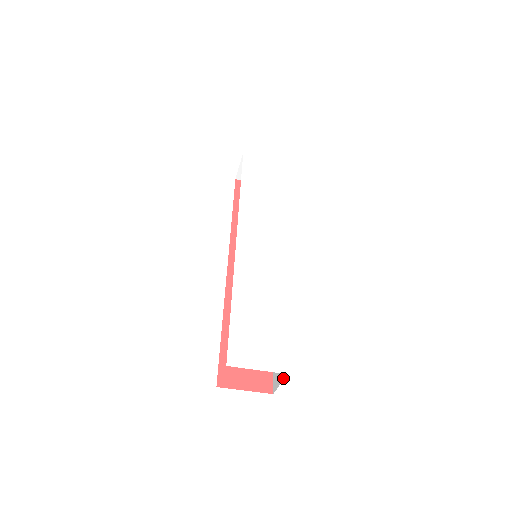
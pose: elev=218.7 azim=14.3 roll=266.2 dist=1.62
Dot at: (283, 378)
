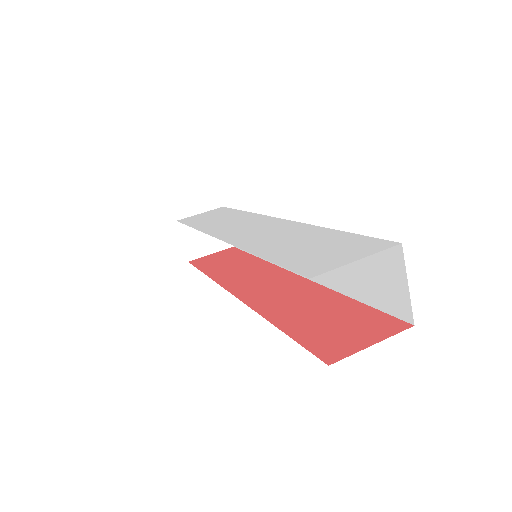
Dot at: (402, 266)
